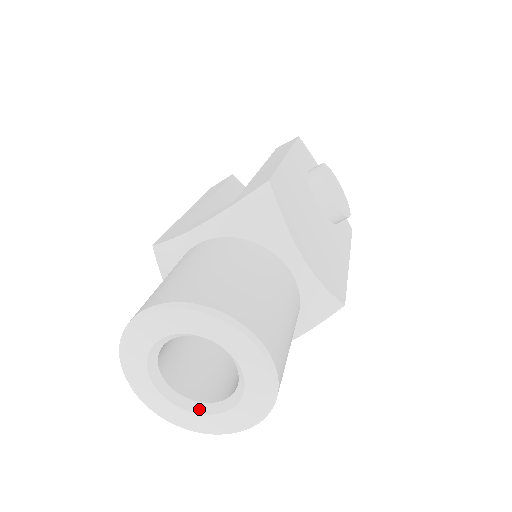
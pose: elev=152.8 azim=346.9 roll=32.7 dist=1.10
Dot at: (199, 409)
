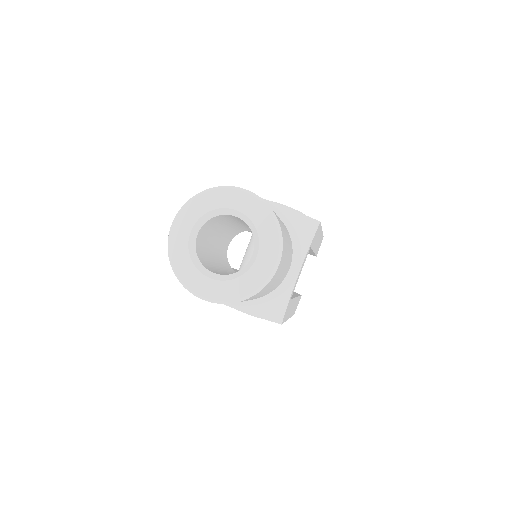
Dot at: (243, 271)
